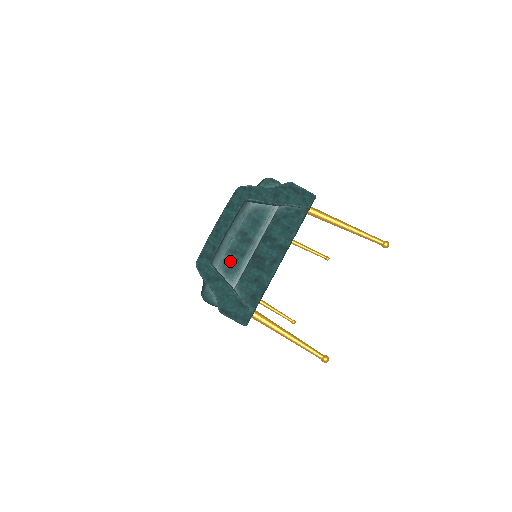
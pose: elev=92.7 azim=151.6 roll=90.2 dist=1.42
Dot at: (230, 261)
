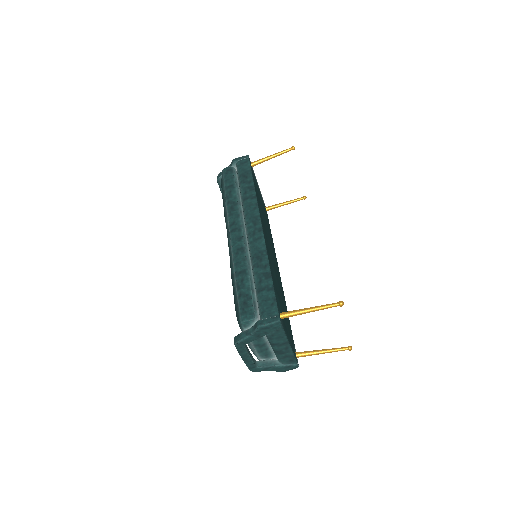
Dot at: (263, 354)
